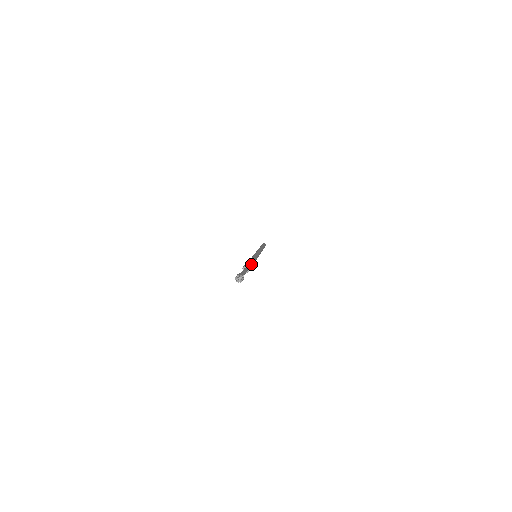
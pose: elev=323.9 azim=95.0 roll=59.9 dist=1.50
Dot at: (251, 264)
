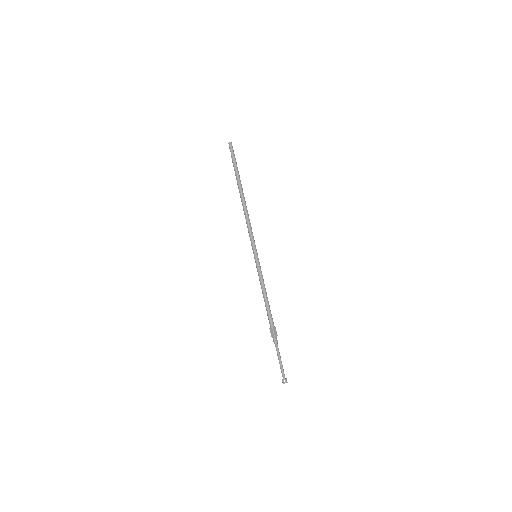
Dot at: occluded
